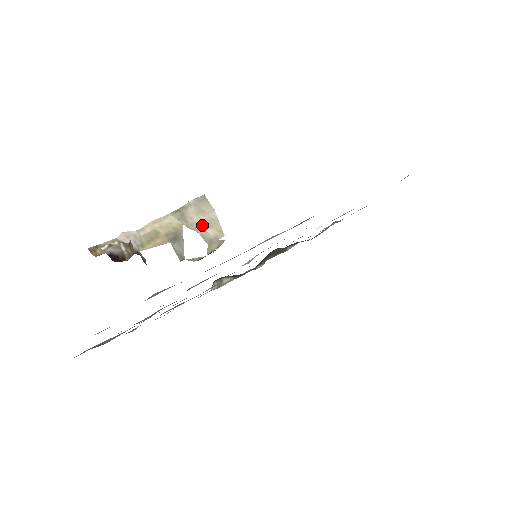
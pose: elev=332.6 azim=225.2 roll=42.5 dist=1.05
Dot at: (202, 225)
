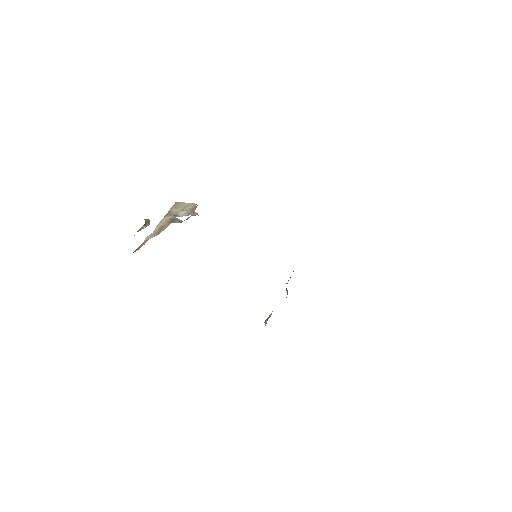
Dot at: (183, 209)
